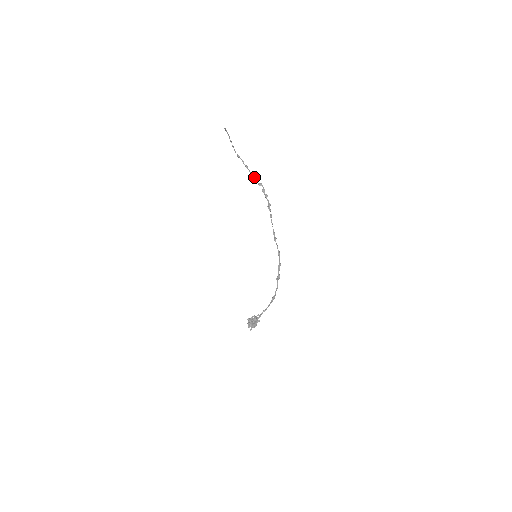
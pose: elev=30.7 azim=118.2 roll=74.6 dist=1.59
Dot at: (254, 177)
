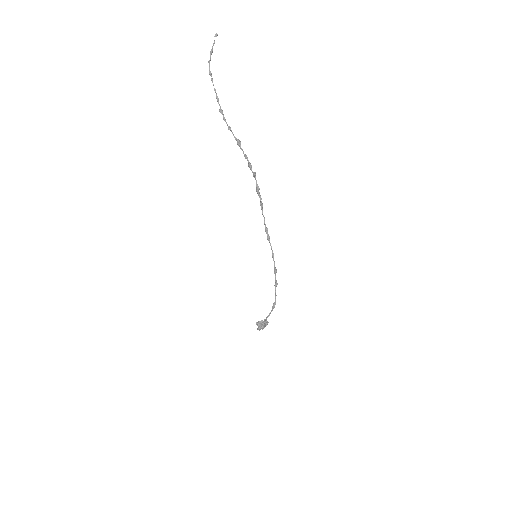
Dot at: occluded
